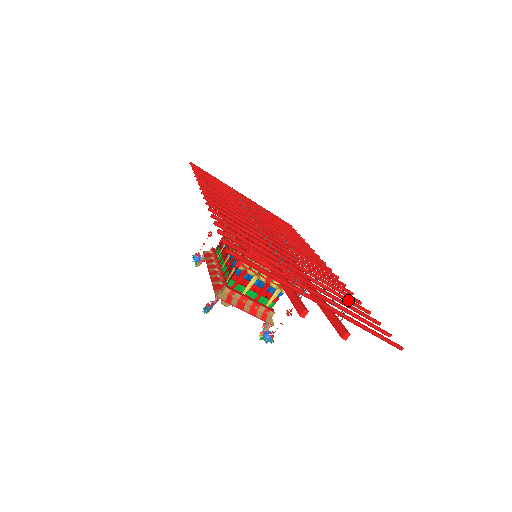
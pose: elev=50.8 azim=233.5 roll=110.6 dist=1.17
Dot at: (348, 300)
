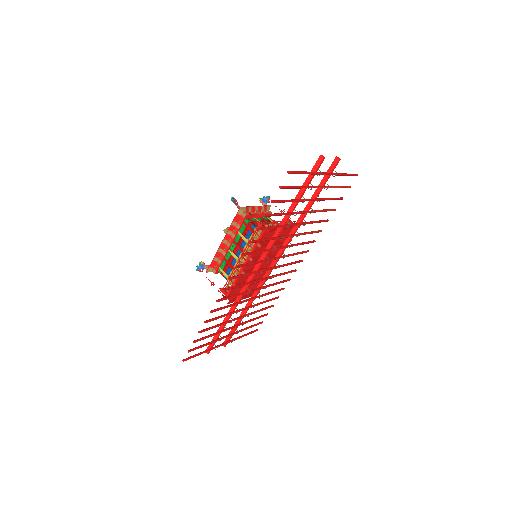
Dot at: (262, 310)
